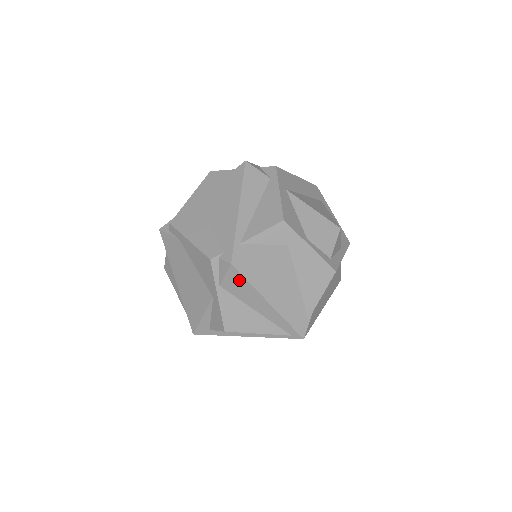
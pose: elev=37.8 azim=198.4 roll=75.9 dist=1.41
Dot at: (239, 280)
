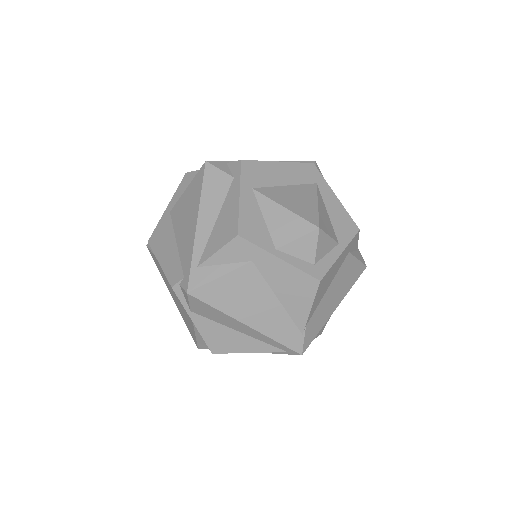
Dot at: (204, 306)
